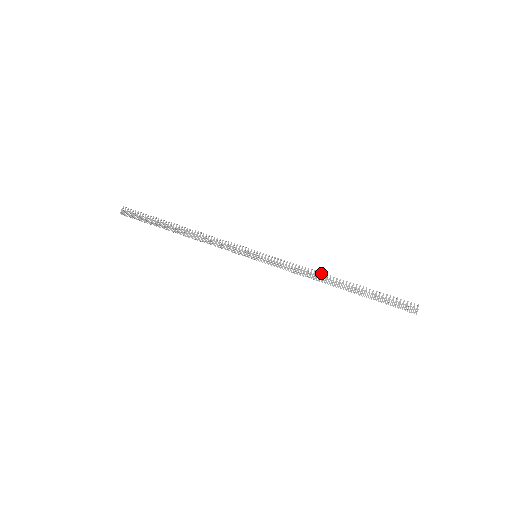
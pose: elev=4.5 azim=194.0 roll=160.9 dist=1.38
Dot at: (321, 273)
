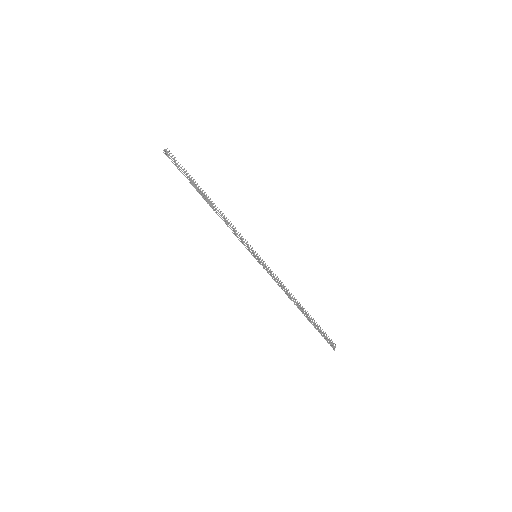
Dot at: occluded
